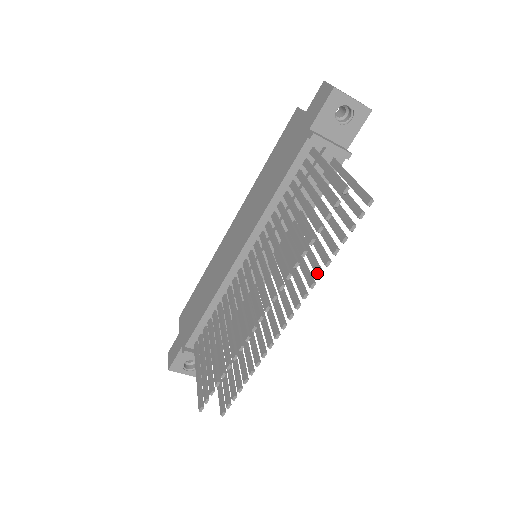
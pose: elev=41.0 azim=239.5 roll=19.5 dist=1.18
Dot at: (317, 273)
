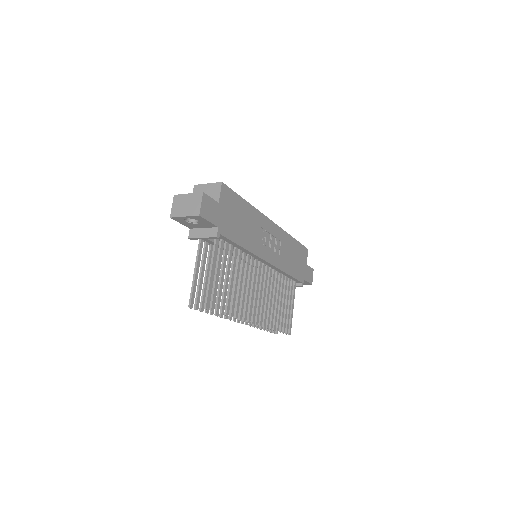
Dot at: (235, 315)
